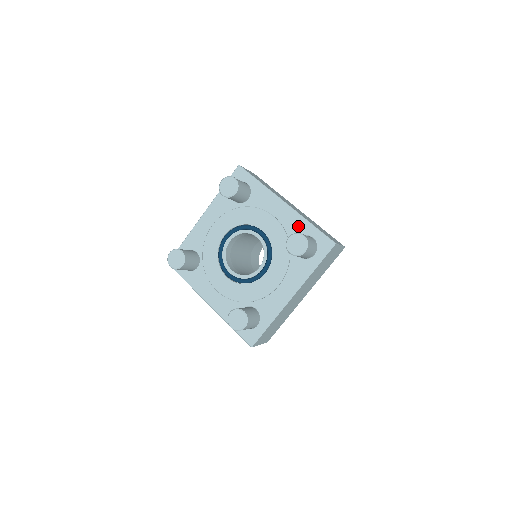
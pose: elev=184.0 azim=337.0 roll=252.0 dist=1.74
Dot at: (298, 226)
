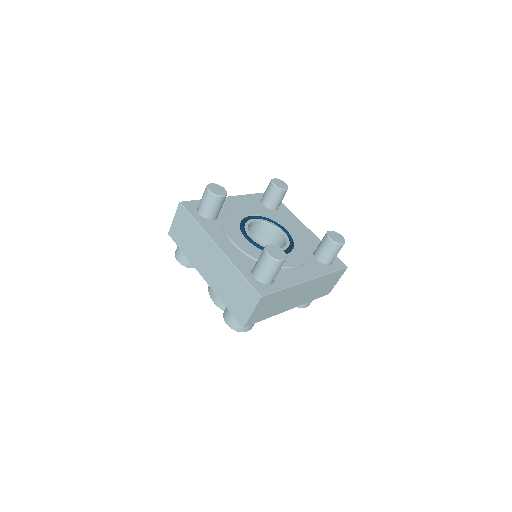
Dot at: (317, 244)
